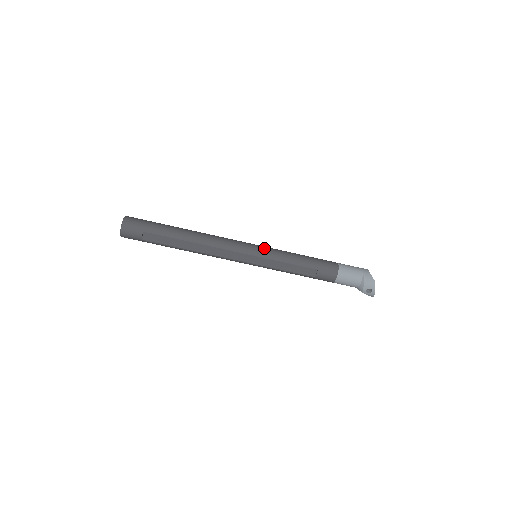
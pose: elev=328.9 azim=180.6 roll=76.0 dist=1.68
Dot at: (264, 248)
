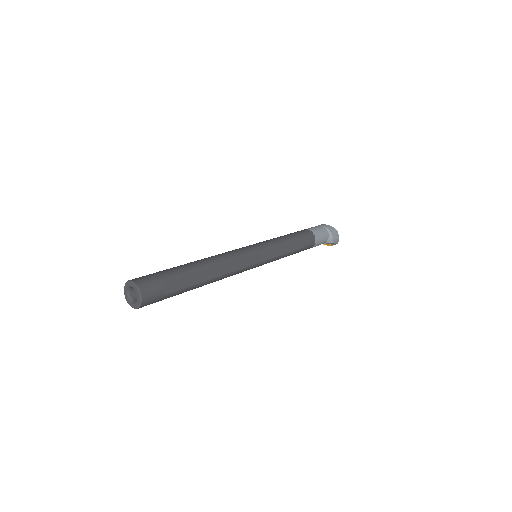
Dot at: (259, 243)
